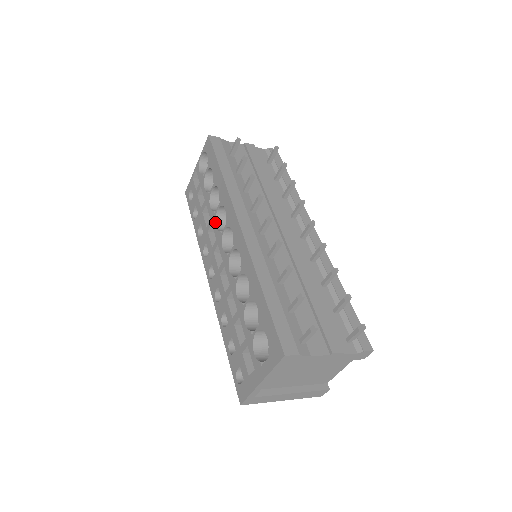
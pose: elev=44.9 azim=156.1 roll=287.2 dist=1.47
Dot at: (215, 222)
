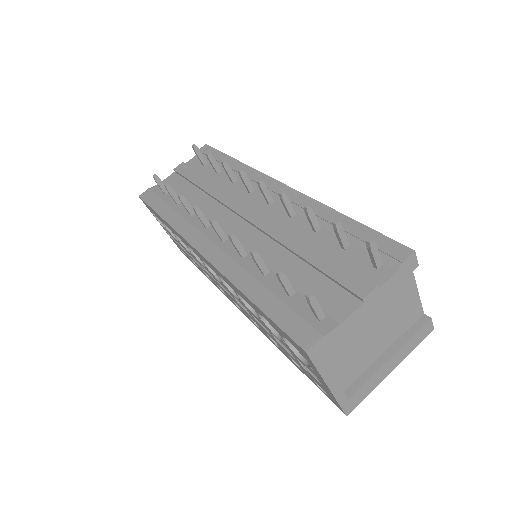
Dot at: (199, 262)
